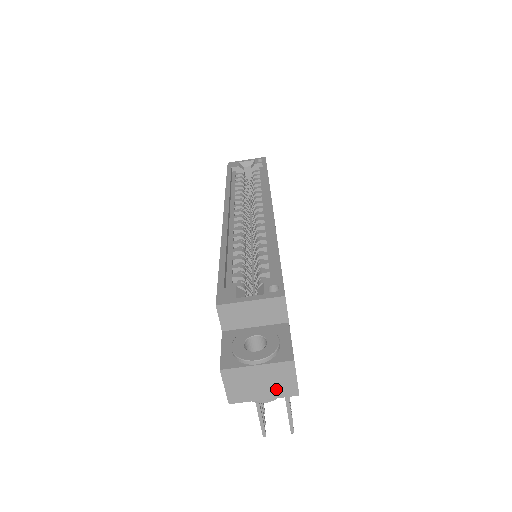
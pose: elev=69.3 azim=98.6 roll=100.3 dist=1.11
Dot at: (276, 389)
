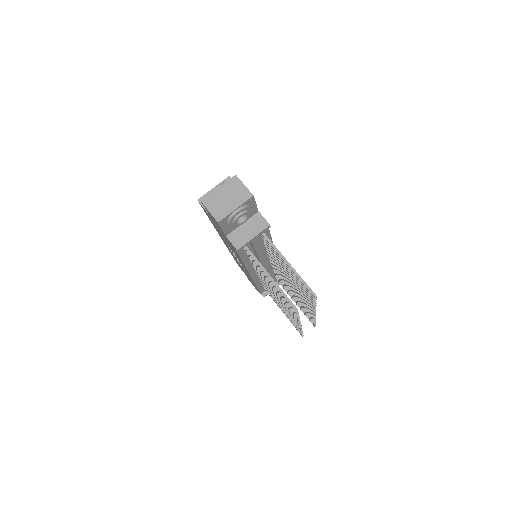
Dot at: (238, 198)
